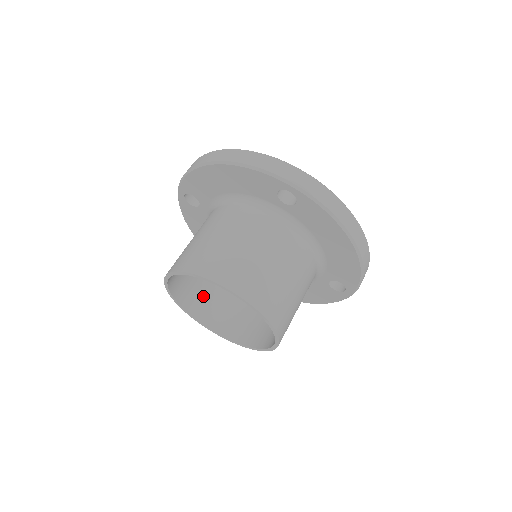
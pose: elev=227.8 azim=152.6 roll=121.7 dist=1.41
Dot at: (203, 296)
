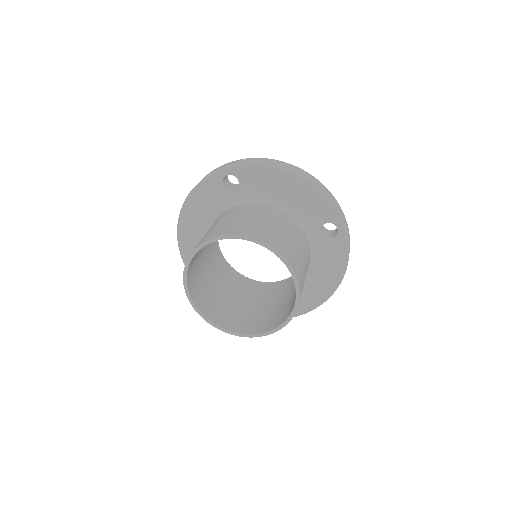
Dot at: (241, 319)
